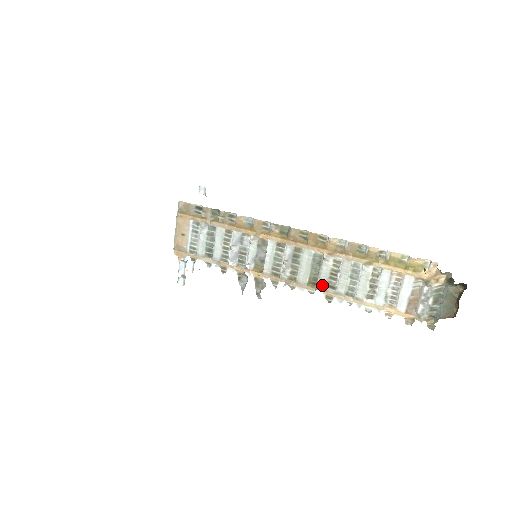
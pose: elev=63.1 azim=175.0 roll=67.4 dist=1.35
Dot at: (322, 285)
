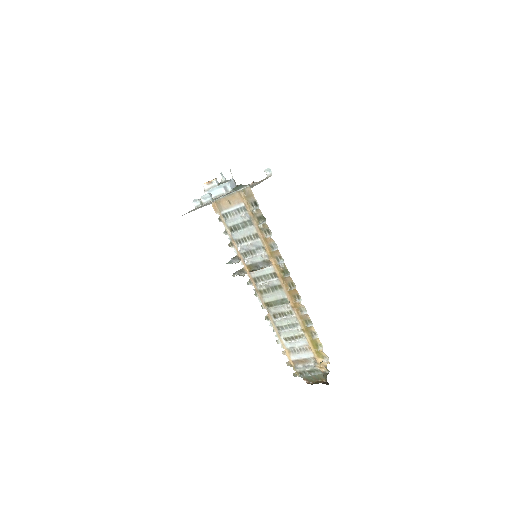
Dot at: (271, 311)
